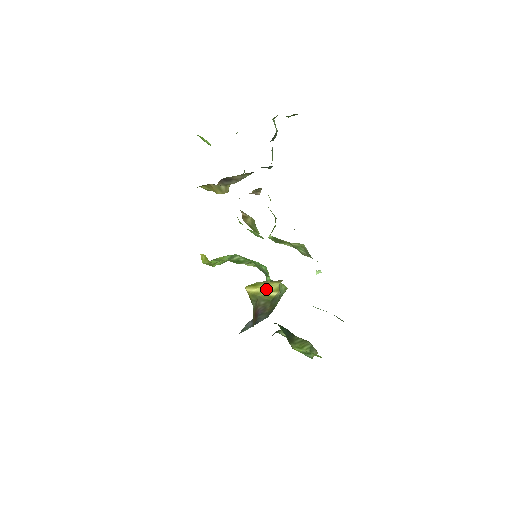
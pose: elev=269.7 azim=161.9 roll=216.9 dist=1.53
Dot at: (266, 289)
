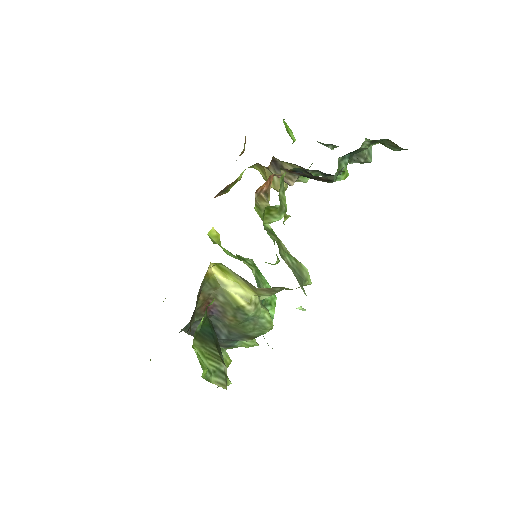
Dot at: (235, 288)
